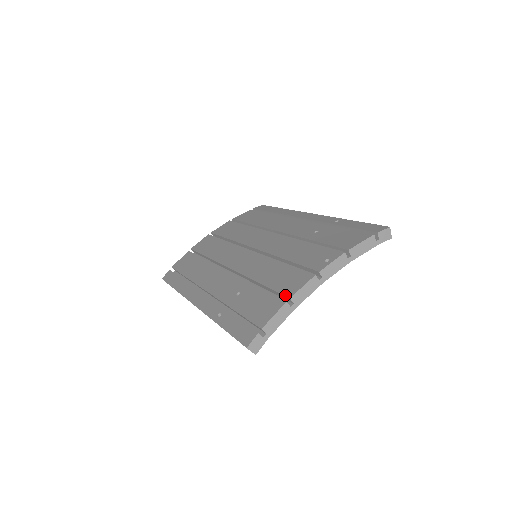
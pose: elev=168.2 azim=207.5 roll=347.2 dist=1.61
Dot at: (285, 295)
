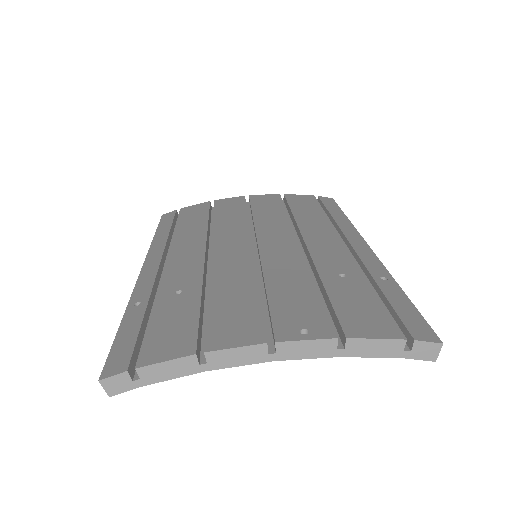
Dot at: (205, 342)
